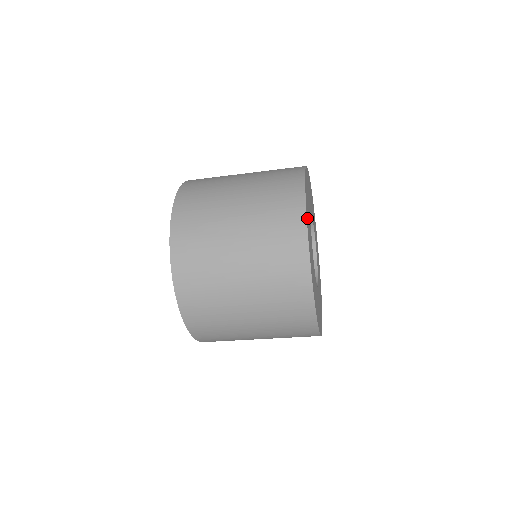
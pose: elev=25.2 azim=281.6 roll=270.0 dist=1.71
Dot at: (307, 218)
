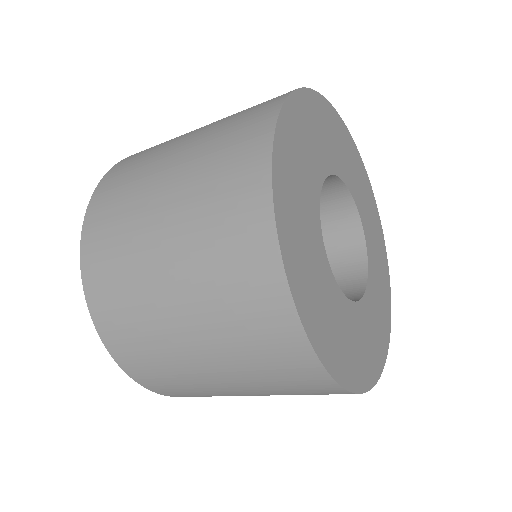
Dot at: (285, 237)
